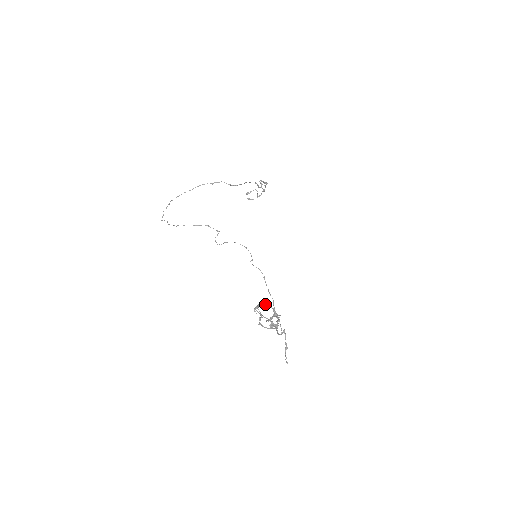
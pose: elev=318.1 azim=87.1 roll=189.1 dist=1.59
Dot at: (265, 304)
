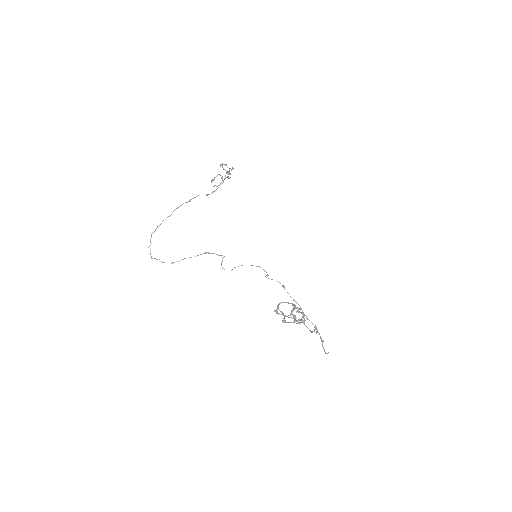
Dot at: (283, 302)
